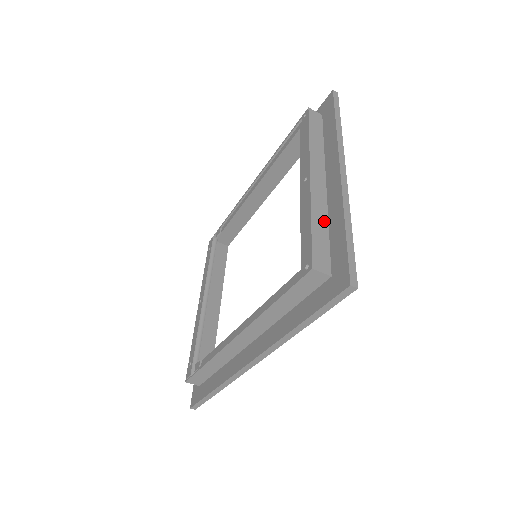
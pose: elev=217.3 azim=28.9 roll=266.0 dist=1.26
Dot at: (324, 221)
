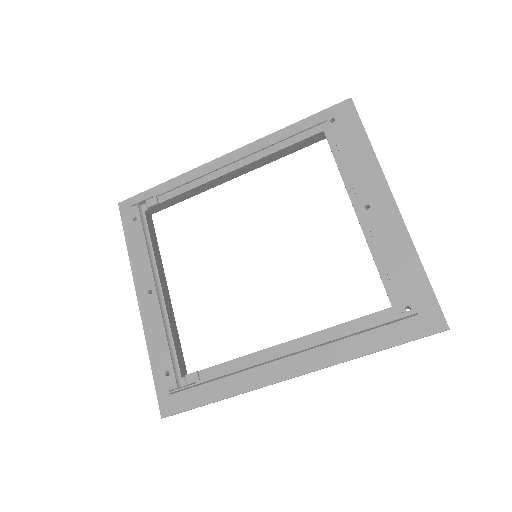
Dot at: occluded
